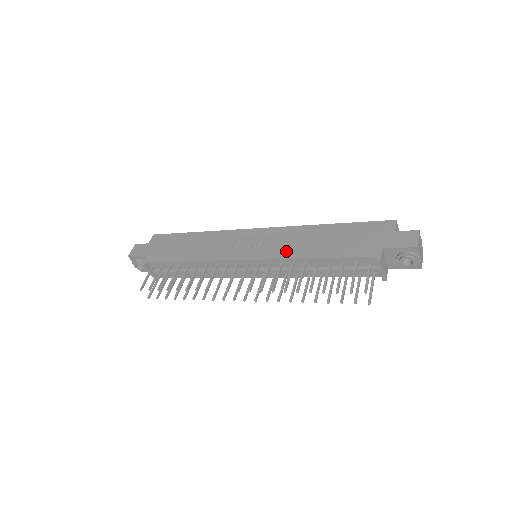
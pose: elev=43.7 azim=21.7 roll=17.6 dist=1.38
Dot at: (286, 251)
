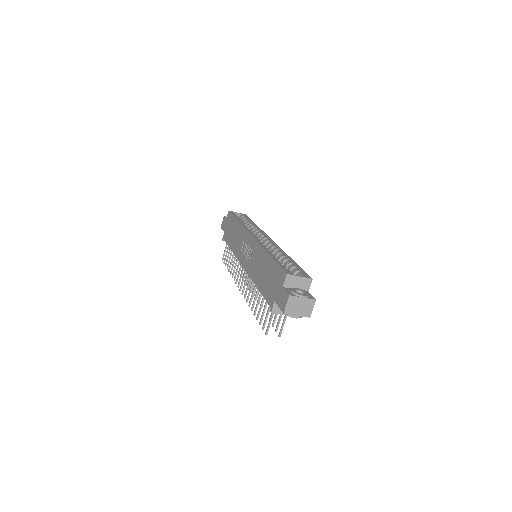
Dot at: (252, 270)
